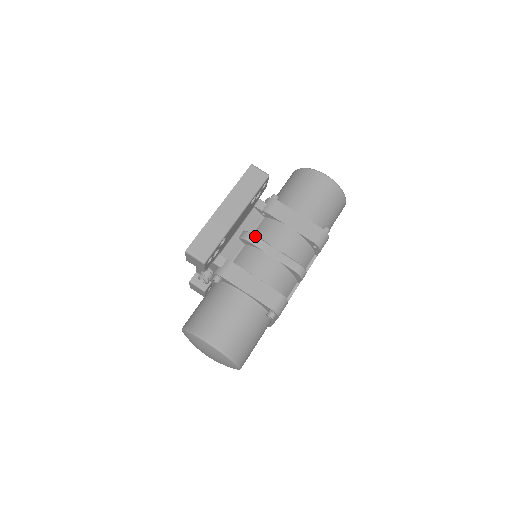
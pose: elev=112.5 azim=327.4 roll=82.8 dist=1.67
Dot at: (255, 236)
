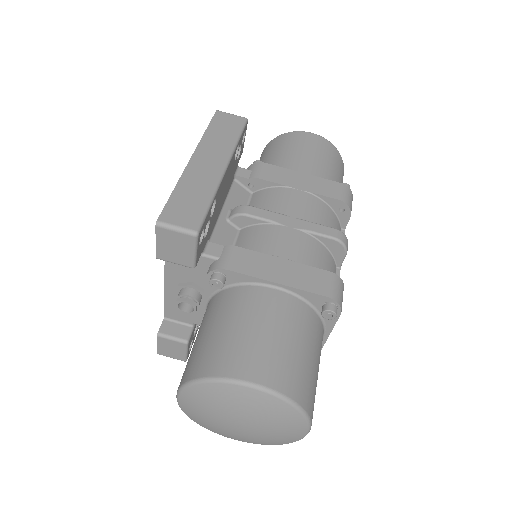
Dot at: (254, 207)
